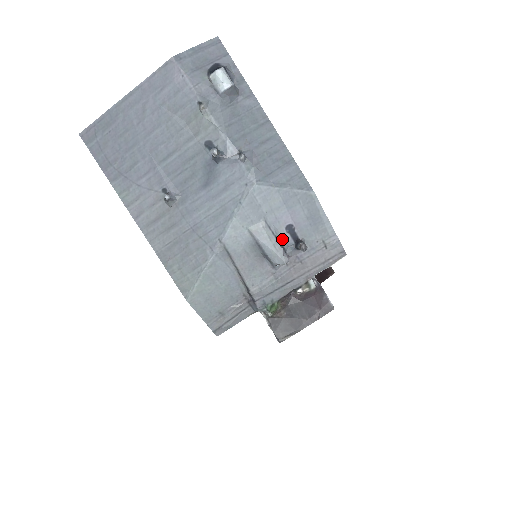
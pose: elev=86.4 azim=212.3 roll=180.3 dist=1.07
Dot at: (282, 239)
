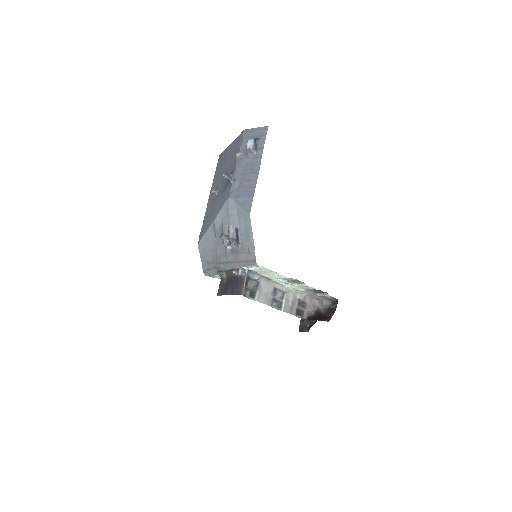
Dot at: (232, 234)
